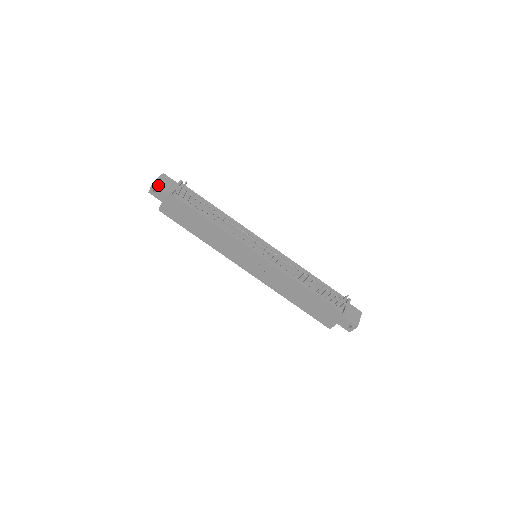
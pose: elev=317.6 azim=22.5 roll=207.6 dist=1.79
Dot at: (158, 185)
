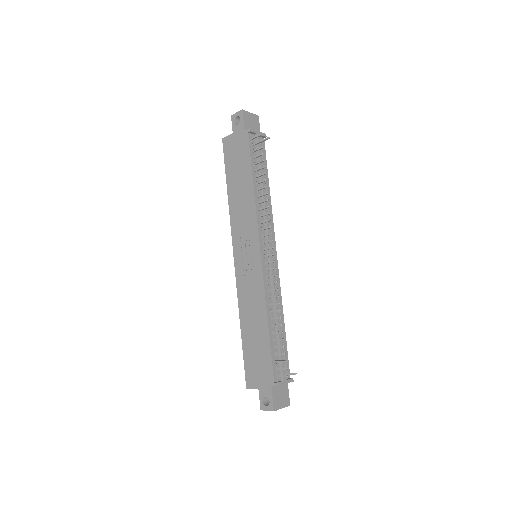
Dot at: (245, 116)
